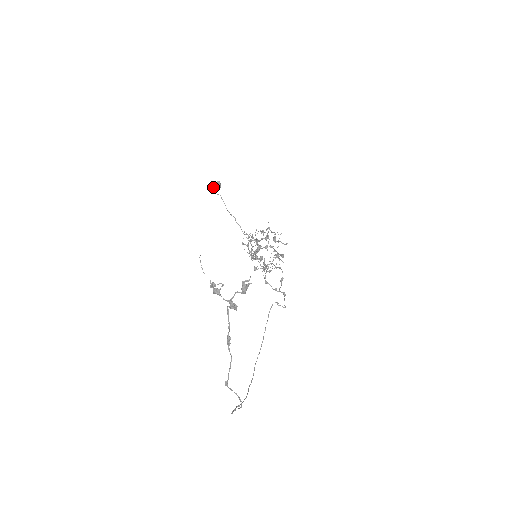
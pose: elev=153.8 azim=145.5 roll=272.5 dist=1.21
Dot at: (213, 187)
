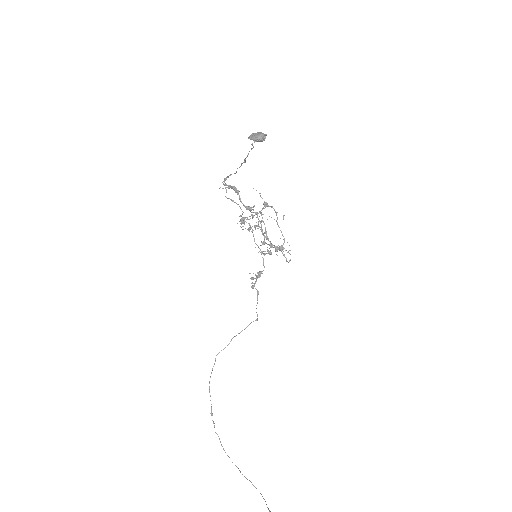
Dot at: (255, 140)
